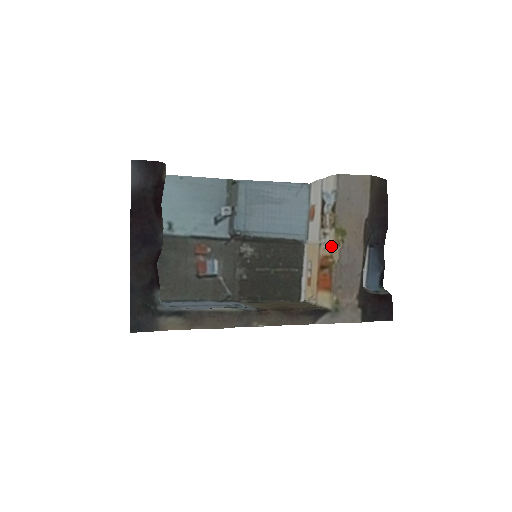
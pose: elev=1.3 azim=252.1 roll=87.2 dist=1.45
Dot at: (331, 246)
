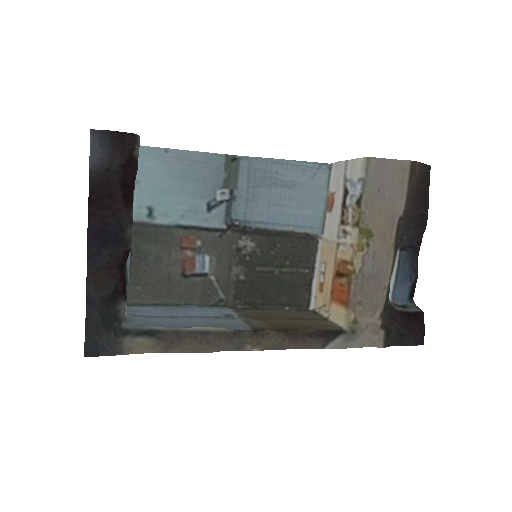
Dot at: (352, 250)
